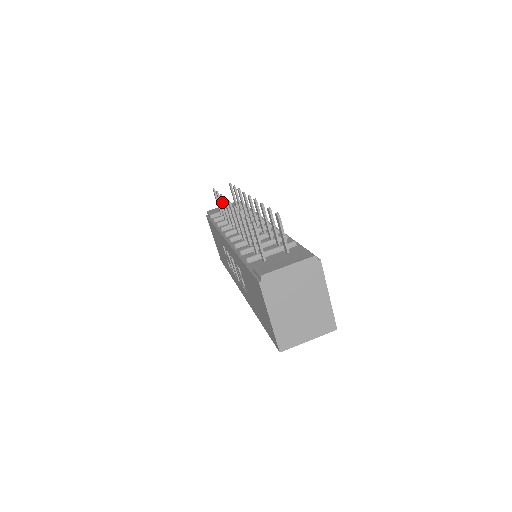
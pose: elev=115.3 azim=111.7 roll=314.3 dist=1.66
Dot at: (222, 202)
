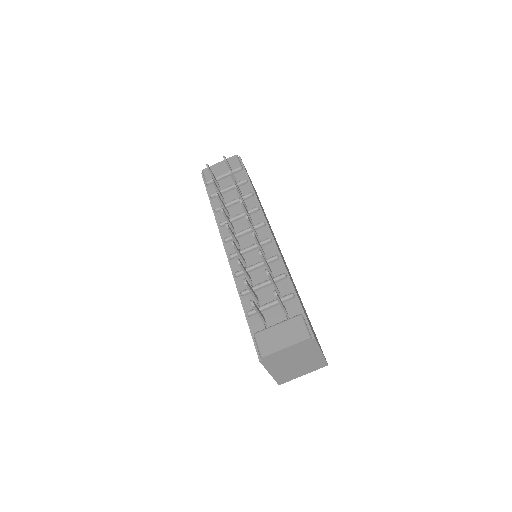
Dot at: (218, 199)
